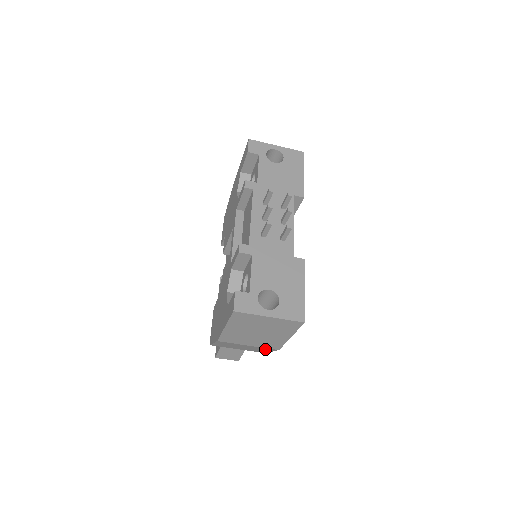
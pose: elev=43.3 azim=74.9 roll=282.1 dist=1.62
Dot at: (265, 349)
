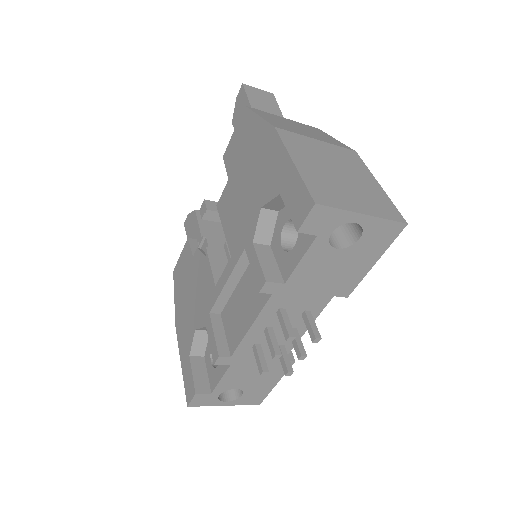
Dot at: occluded
